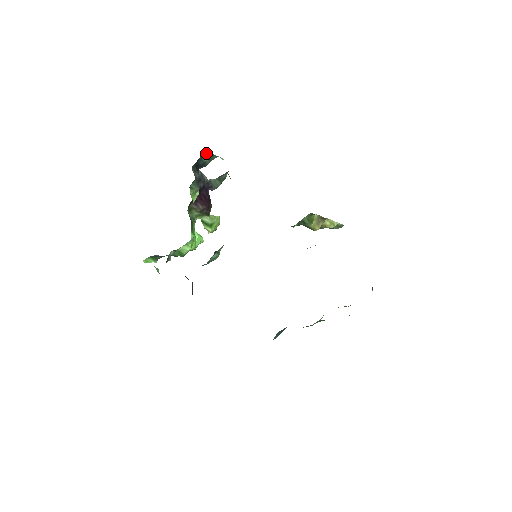
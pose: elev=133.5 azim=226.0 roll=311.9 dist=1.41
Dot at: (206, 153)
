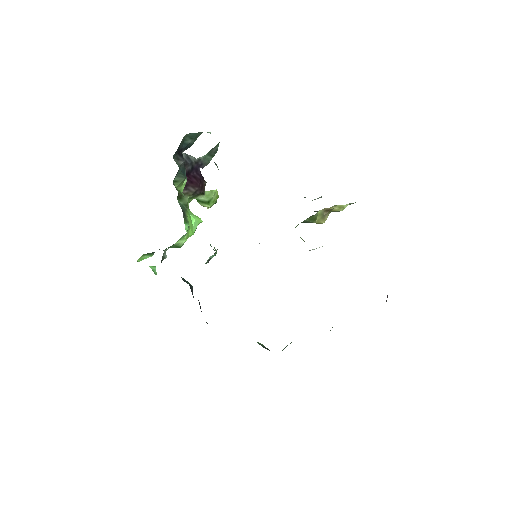
Dot at: (188, 134)
